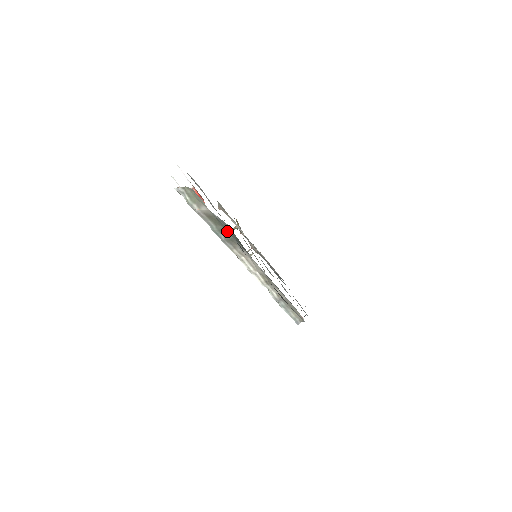
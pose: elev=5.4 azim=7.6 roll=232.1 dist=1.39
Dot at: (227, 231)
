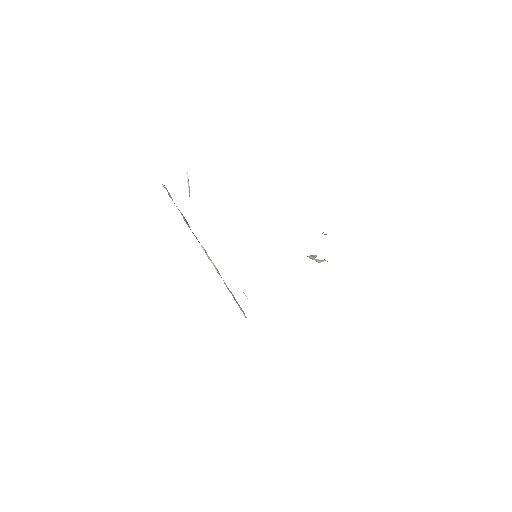
Dot at: occluded
